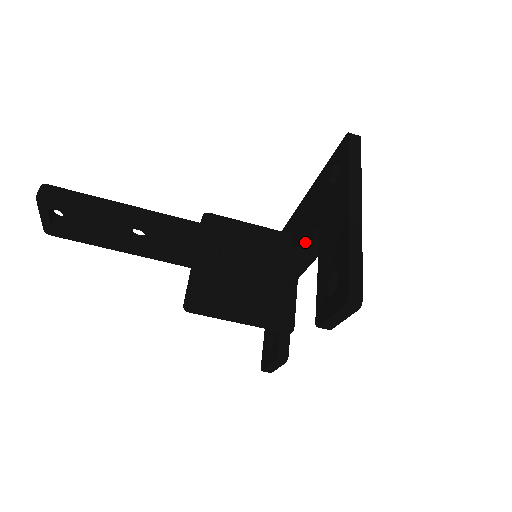
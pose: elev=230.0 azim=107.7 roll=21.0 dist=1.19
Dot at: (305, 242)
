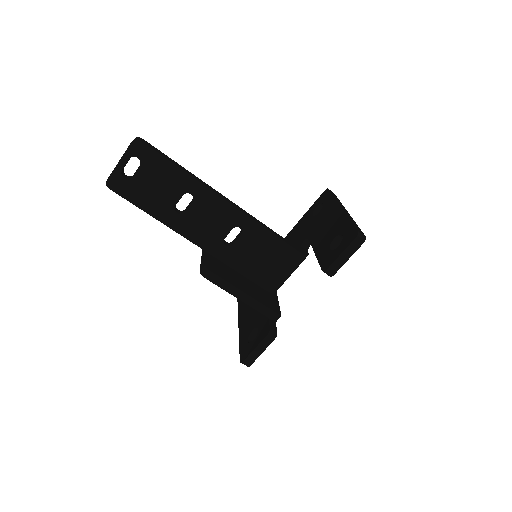
Dot at: occluded
